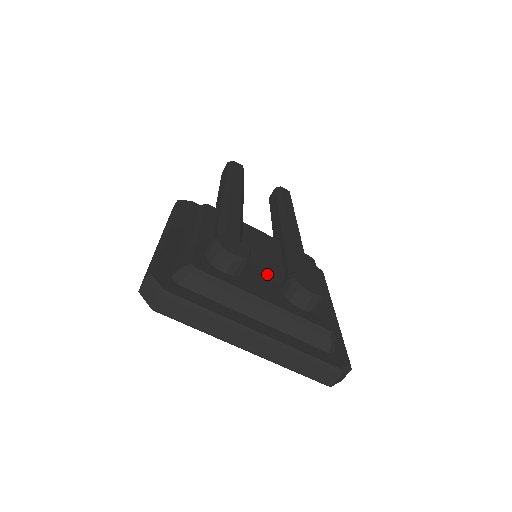
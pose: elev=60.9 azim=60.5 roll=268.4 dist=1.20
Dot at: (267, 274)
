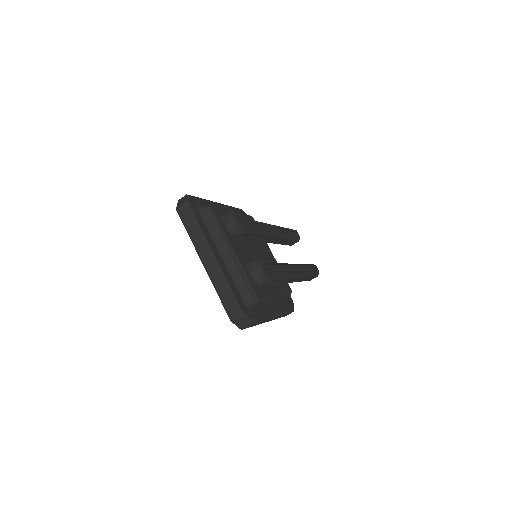
Dot at: (249, 253)
